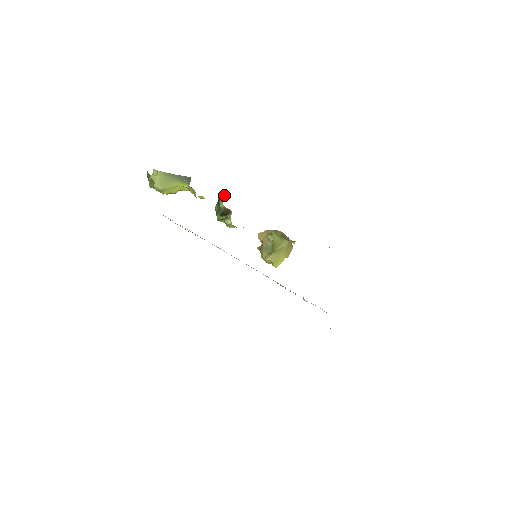
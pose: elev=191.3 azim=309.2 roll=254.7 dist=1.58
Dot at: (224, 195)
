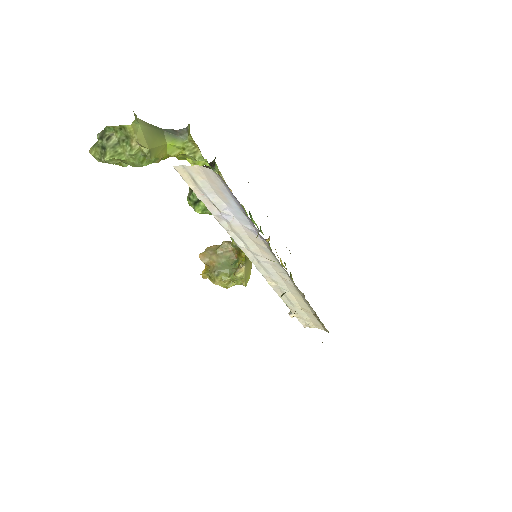
Dot at: occluded
